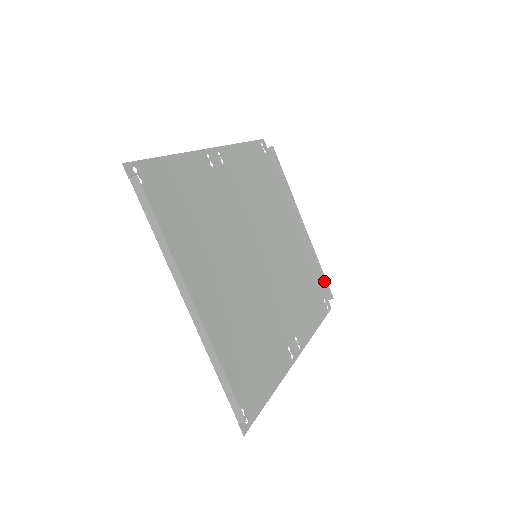
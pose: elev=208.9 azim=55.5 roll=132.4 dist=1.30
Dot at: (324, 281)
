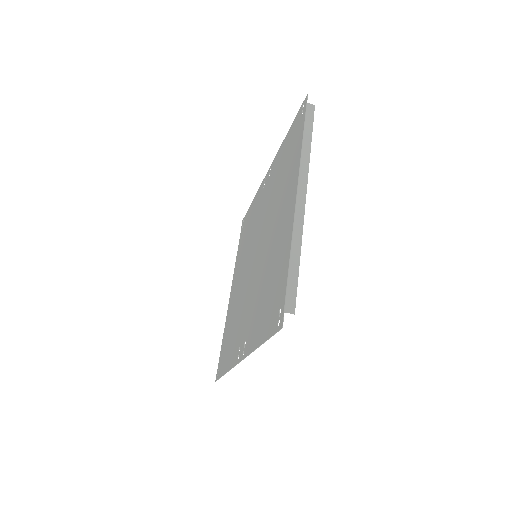
Dot at: occluded
